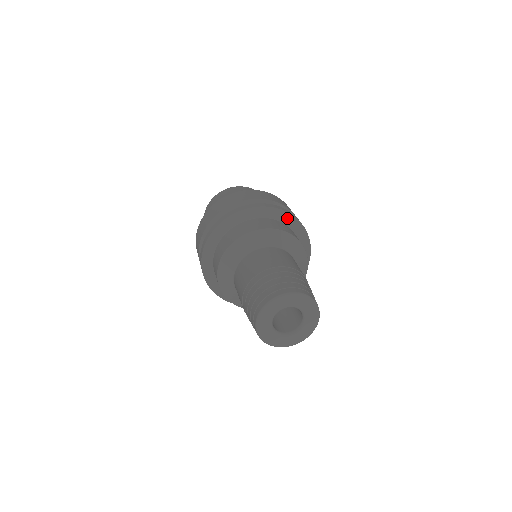
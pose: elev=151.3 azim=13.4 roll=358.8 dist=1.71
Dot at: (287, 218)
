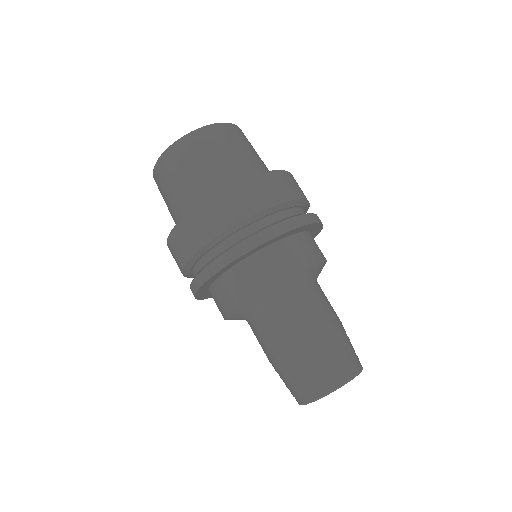
Dot at: (316, 232)
